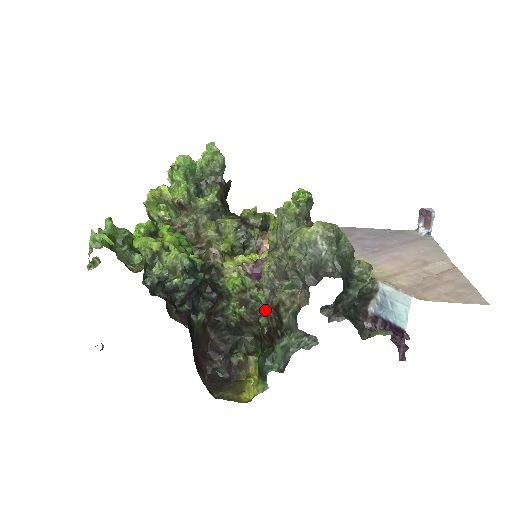
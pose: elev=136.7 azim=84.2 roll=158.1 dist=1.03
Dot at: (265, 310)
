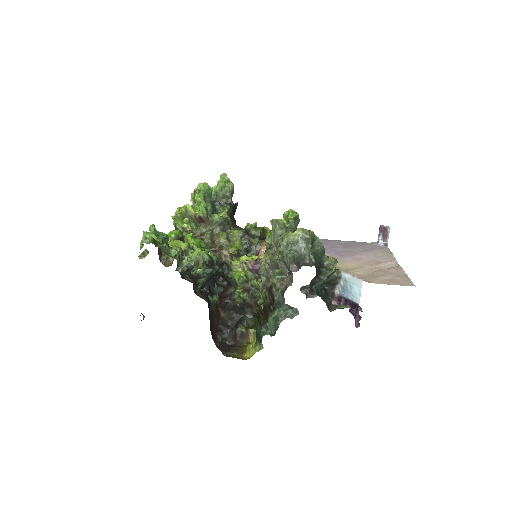
Dot at: (262, 292)
